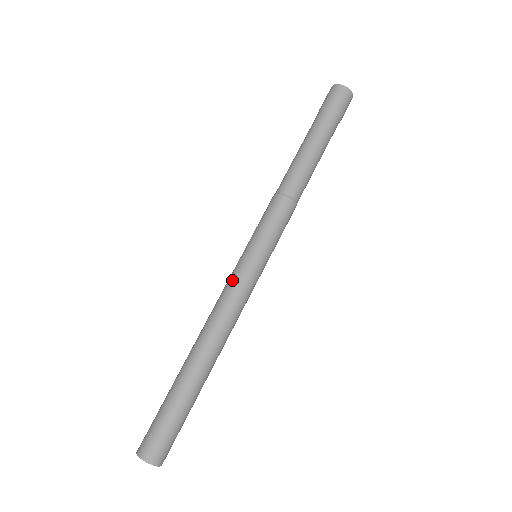
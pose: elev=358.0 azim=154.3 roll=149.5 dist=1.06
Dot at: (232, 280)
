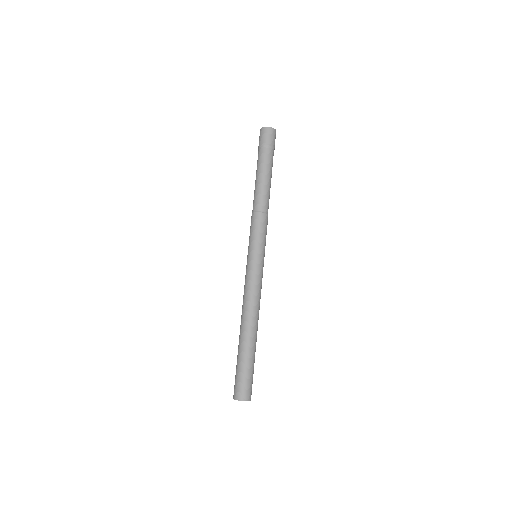
Dot at: (246, 277)
